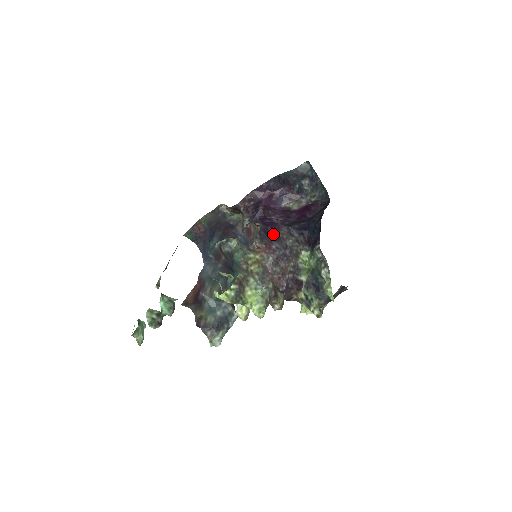
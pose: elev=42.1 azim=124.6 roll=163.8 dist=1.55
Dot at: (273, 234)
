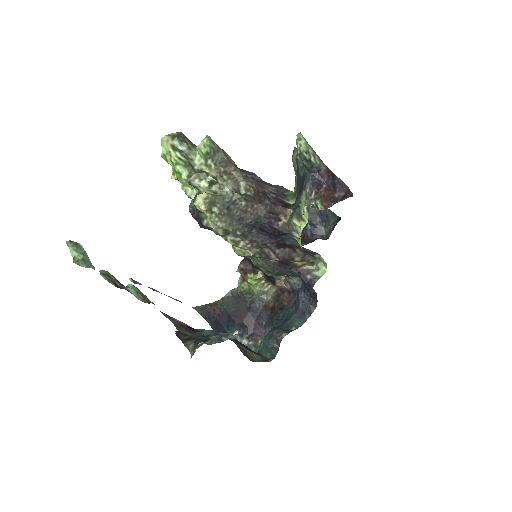
Dot at: occluded
